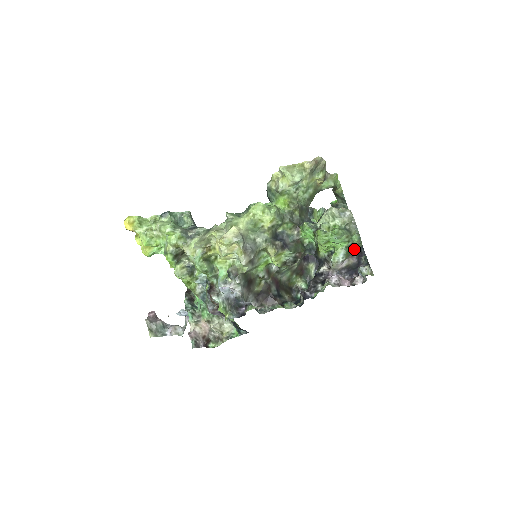
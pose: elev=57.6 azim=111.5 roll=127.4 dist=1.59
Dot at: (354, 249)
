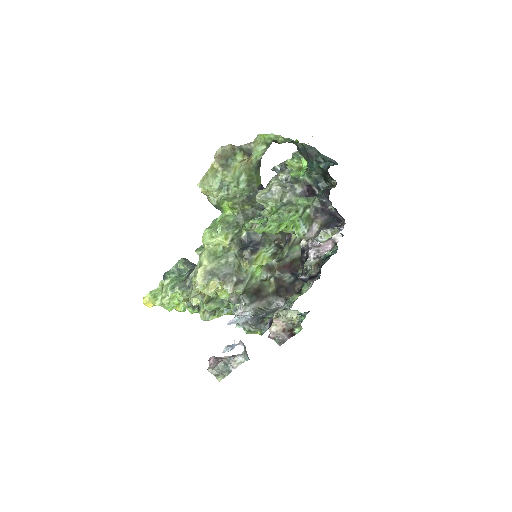
Dot at: (313, 209)
